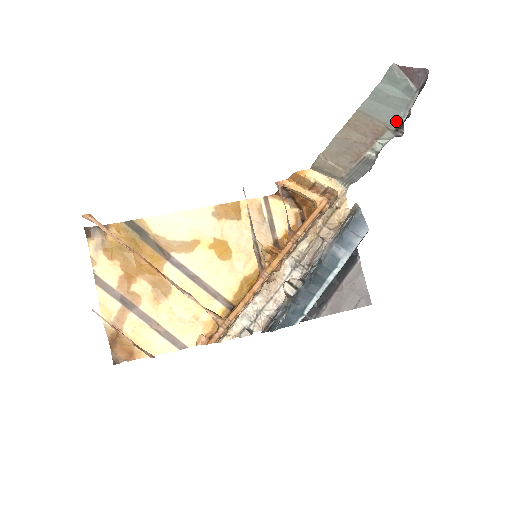
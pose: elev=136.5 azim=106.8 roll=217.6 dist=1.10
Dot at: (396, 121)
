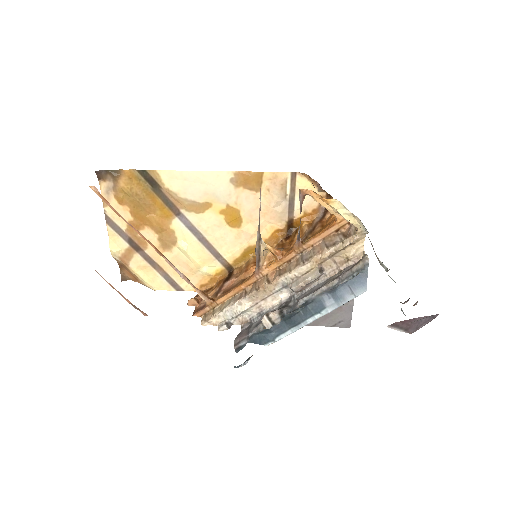
Dot at: occluded
